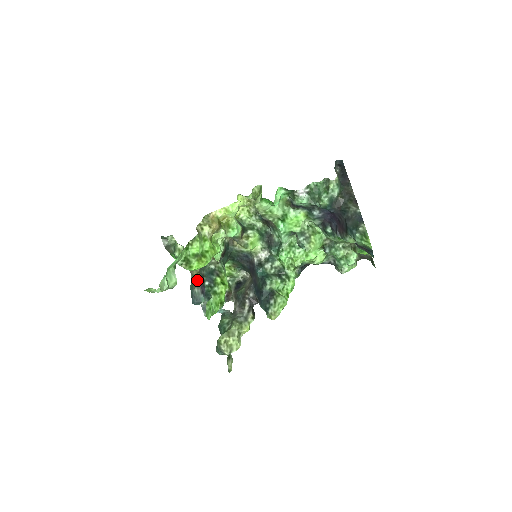
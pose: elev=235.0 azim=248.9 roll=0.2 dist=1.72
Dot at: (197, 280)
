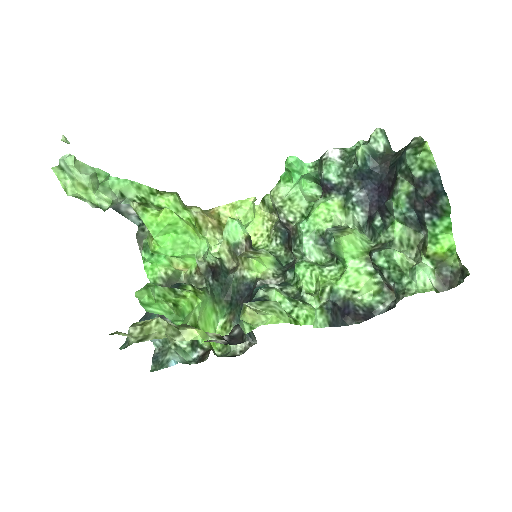
Dot at: occluded
